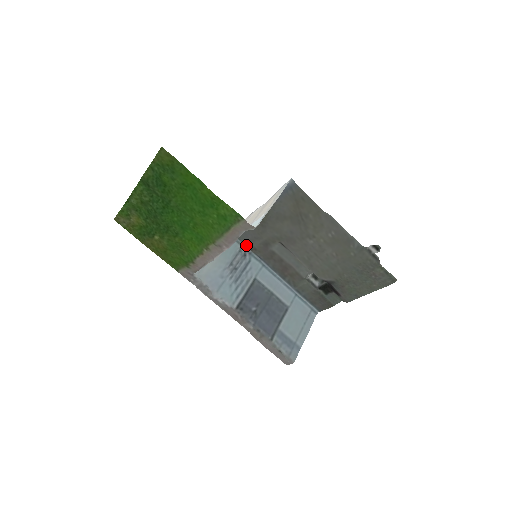
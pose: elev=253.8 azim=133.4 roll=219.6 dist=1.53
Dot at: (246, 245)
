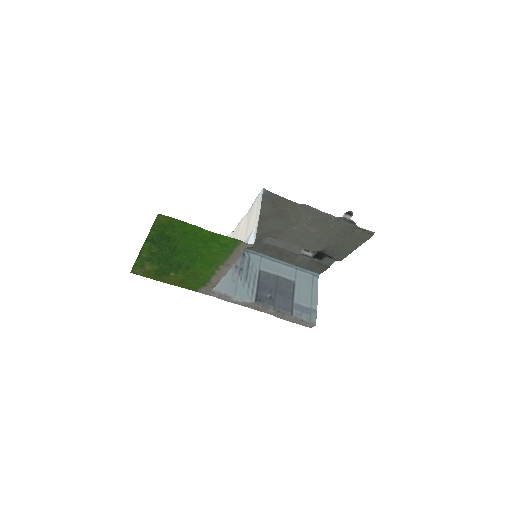
Dot at: occluded
